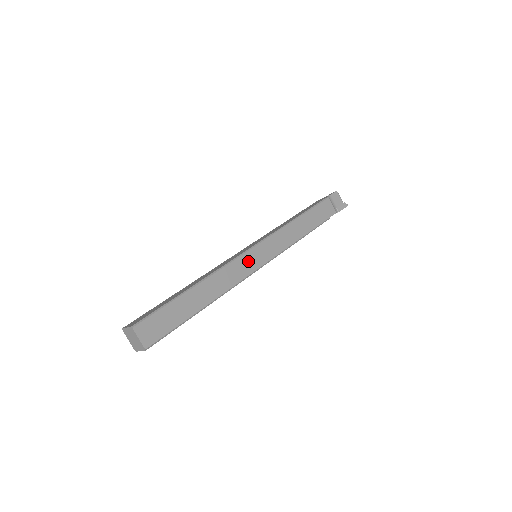
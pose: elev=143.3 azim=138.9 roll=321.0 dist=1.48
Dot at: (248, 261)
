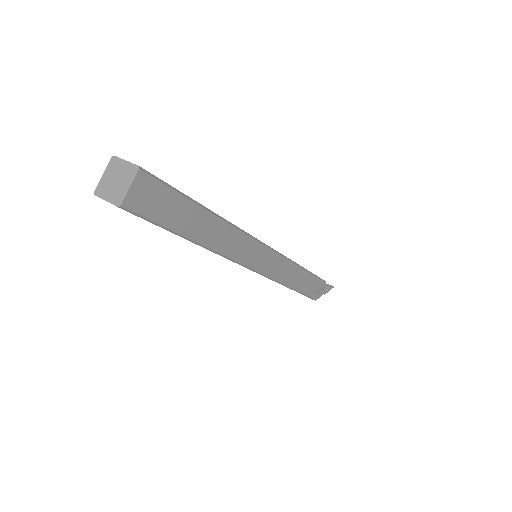
Dot at: occluded
